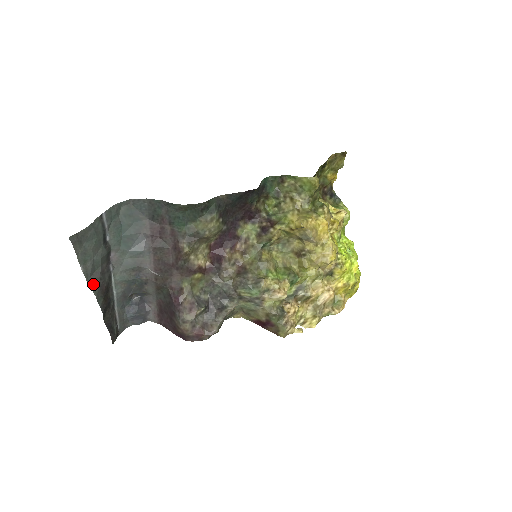
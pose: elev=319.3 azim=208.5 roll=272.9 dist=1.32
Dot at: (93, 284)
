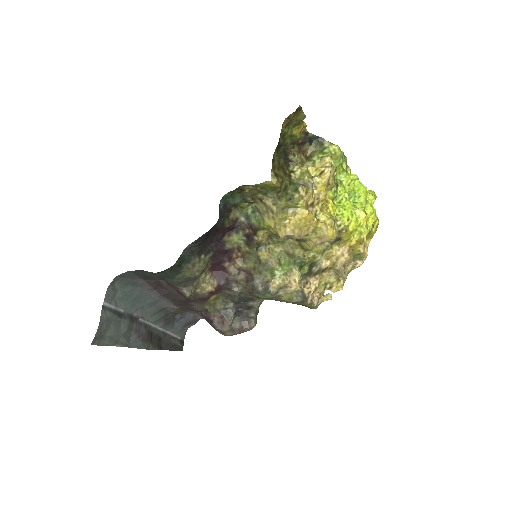
Dot at: (135, 345)
